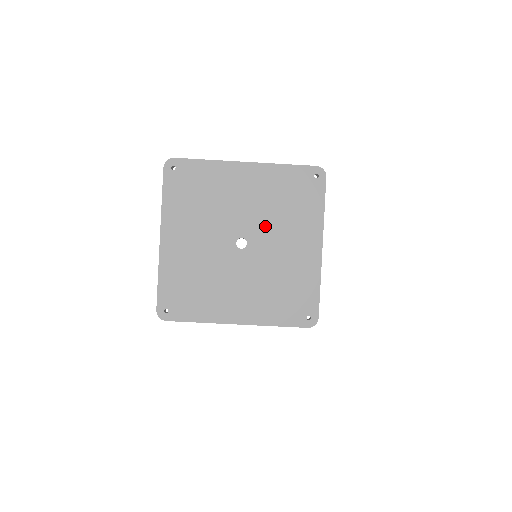
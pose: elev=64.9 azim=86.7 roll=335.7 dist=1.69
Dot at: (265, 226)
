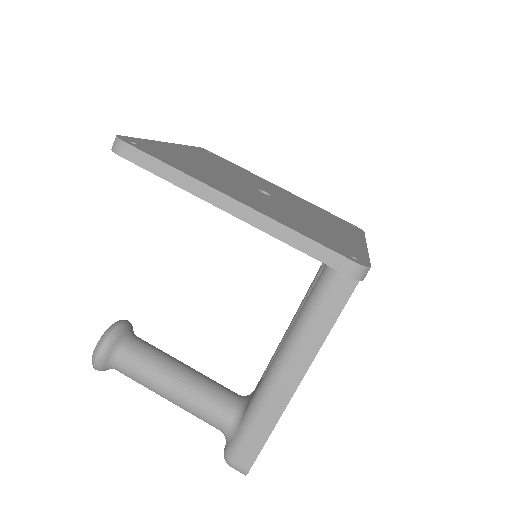
Dot at: (296, 205)
